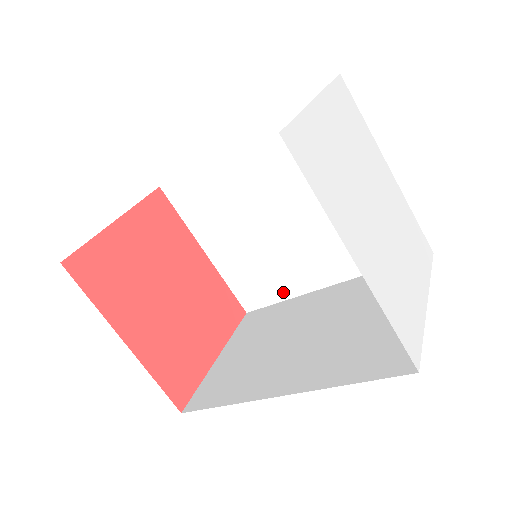
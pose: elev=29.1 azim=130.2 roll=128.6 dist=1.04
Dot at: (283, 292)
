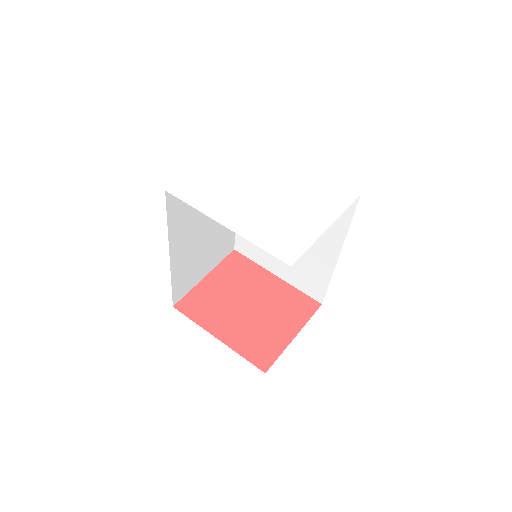
Dot at: (325, 276)
